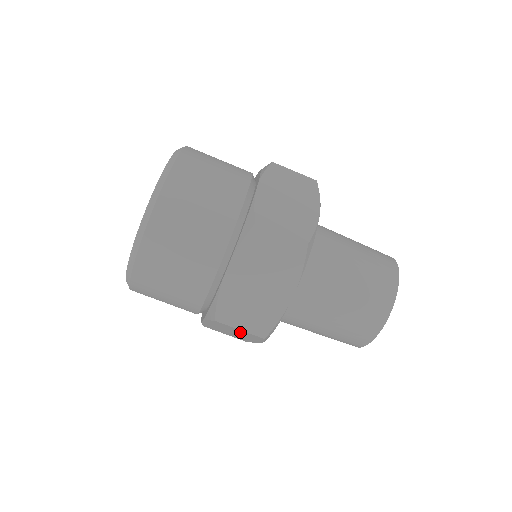
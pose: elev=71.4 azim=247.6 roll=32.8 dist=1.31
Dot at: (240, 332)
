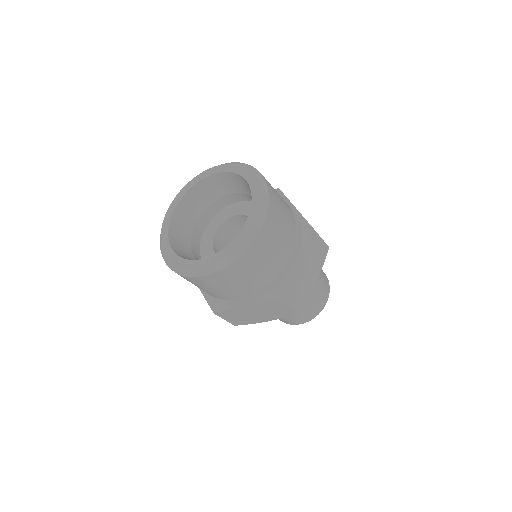
Dot at: occluded
